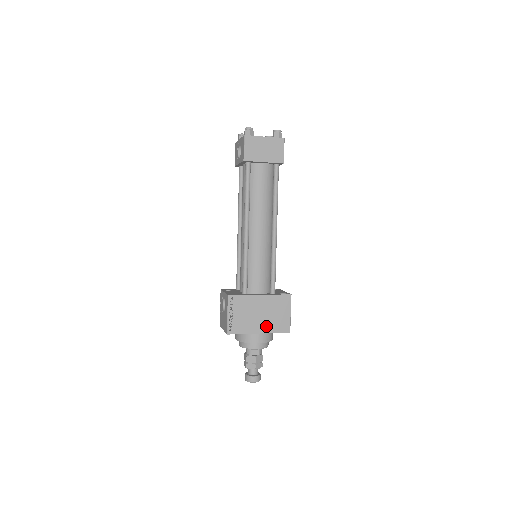
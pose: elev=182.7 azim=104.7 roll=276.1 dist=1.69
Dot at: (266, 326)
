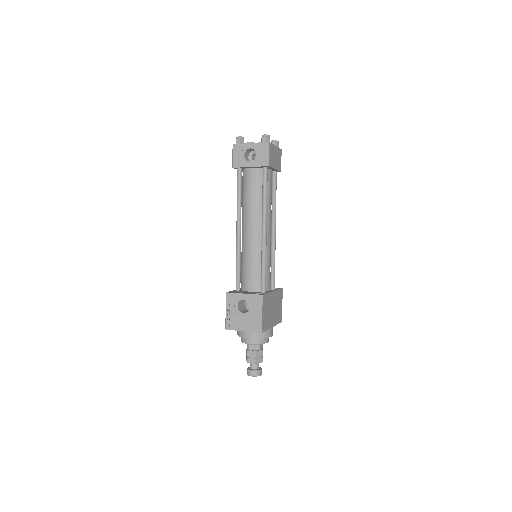
Dot at: (275, 319)
